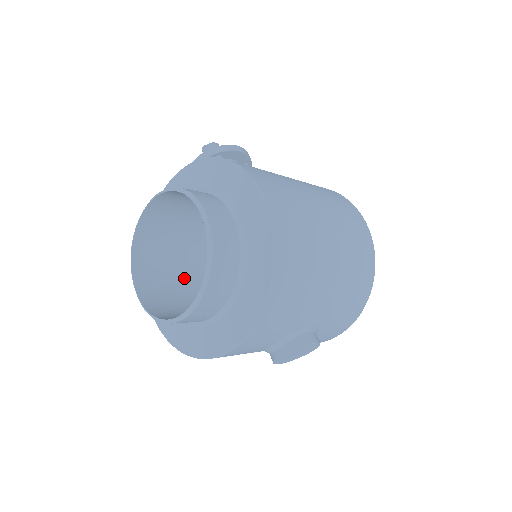
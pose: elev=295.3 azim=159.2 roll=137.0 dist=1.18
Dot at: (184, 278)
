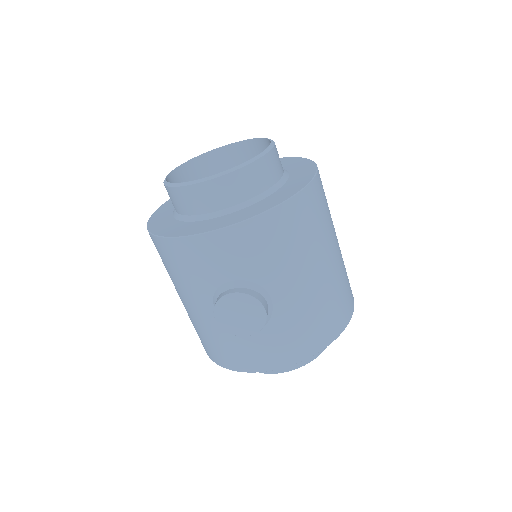
Dot at: occluded
